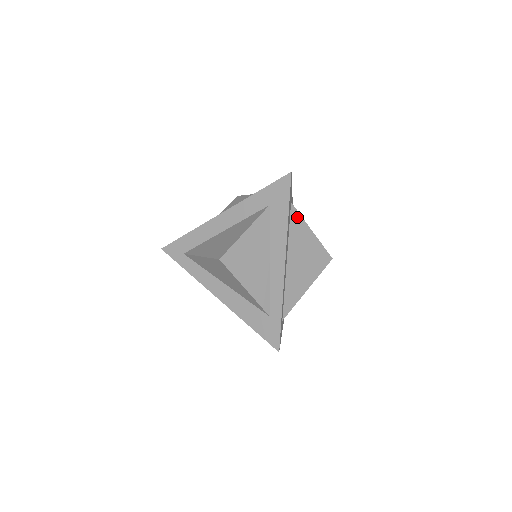
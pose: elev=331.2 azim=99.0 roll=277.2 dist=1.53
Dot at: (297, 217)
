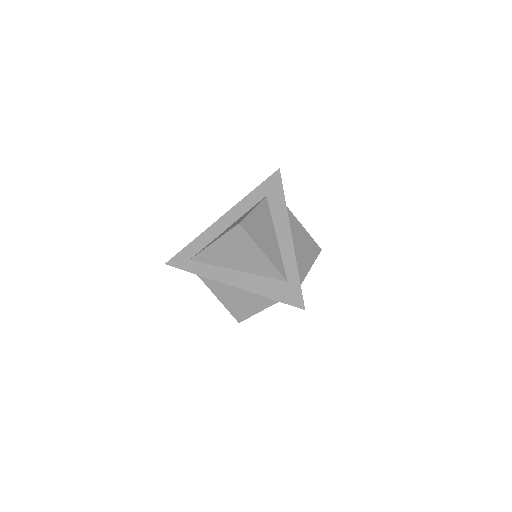
Dot at: (288, 211)
